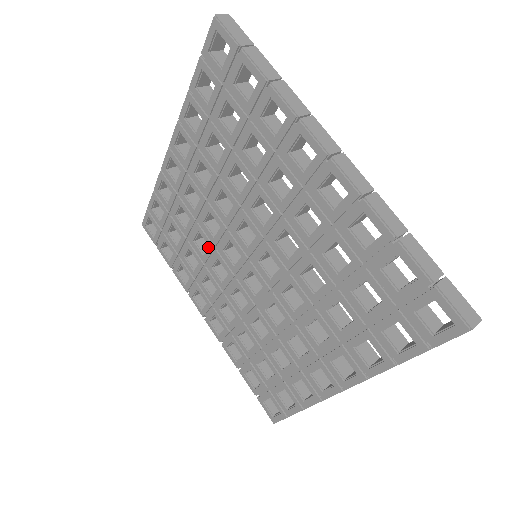
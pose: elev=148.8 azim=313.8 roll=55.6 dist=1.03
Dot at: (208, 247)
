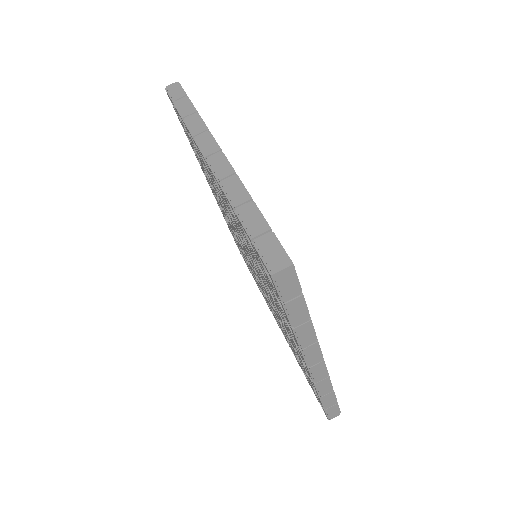
Dot at: (223, 207)
